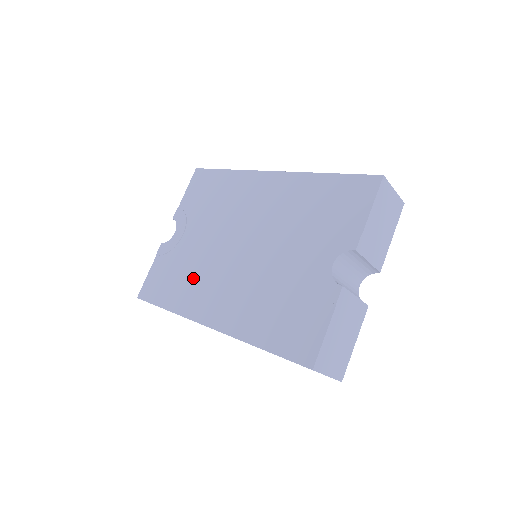
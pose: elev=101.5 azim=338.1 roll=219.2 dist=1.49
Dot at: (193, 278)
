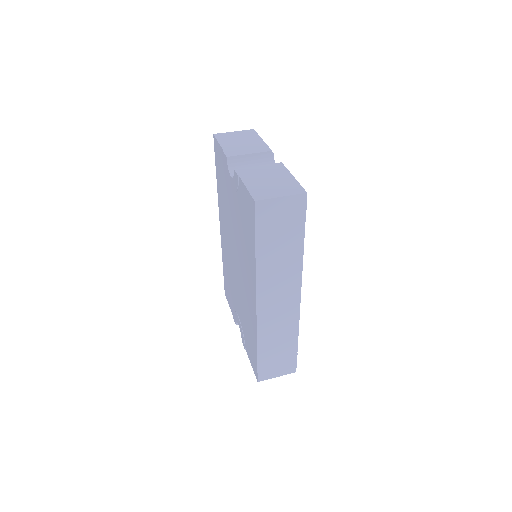
Dot at: (246, 313)
